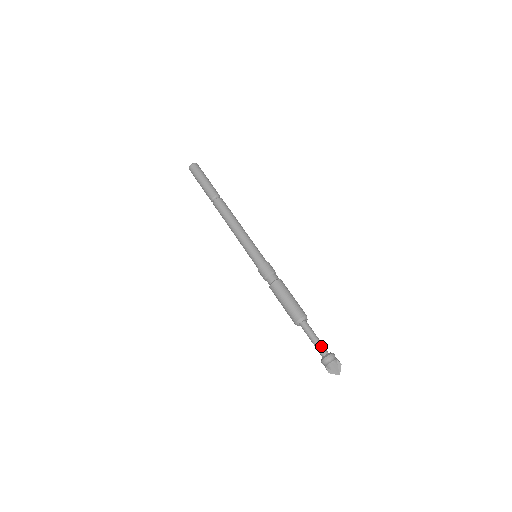
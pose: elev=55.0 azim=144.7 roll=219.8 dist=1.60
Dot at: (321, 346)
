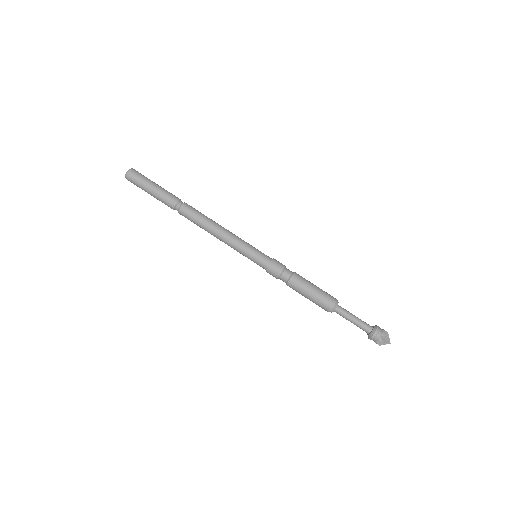
Dot at: (361, 327)
